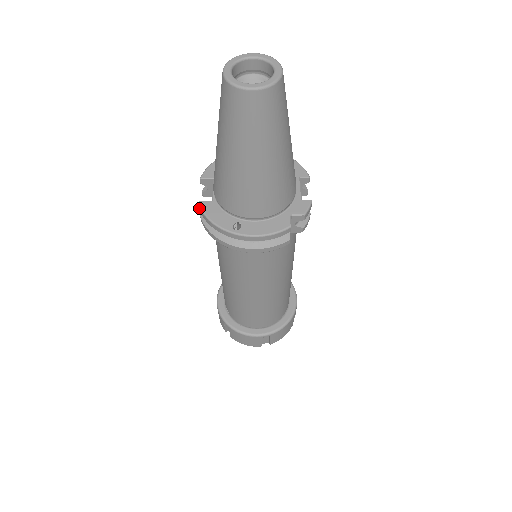
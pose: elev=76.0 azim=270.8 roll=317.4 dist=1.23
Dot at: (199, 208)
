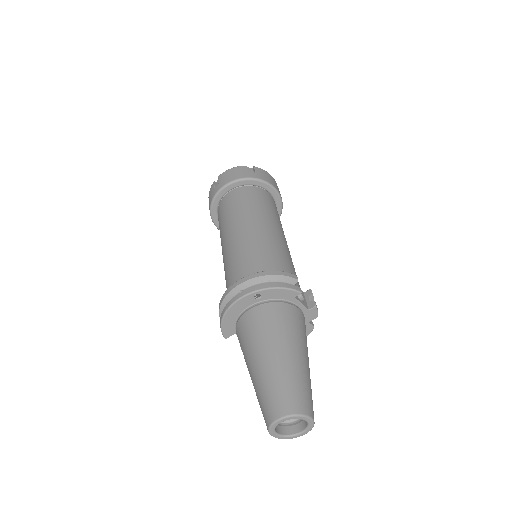
Dot at: occluded
